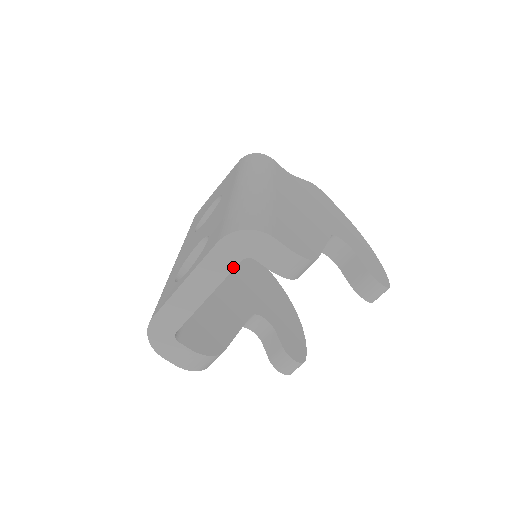
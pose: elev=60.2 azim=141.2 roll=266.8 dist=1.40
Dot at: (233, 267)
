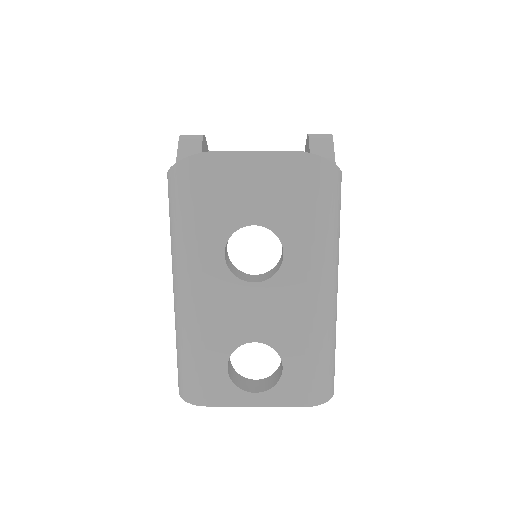
Dot at: occluded
